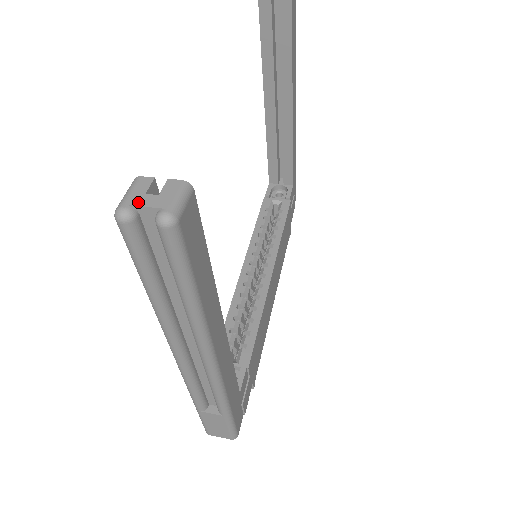
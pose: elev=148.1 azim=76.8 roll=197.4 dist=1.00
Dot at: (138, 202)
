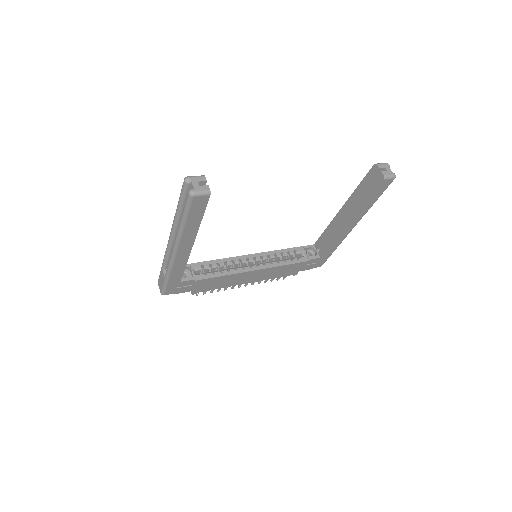
Dot at: (193, 181)
